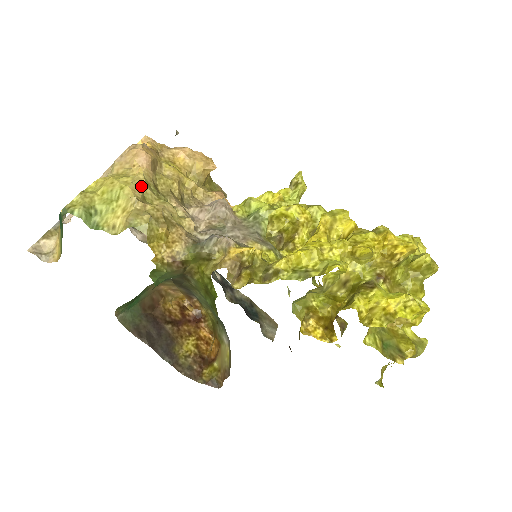
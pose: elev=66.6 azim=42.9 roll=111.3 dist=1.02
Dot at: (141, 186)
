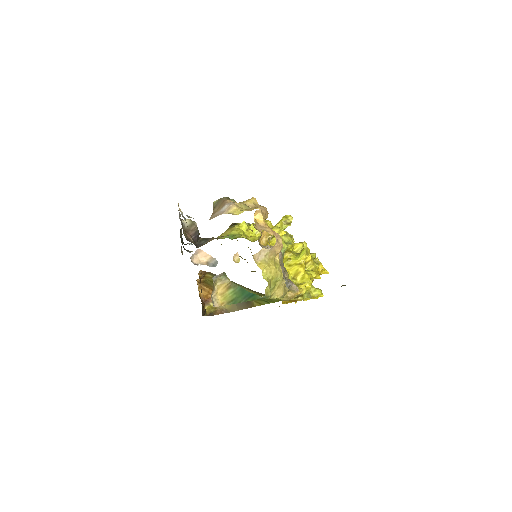
Dot at: occluded
